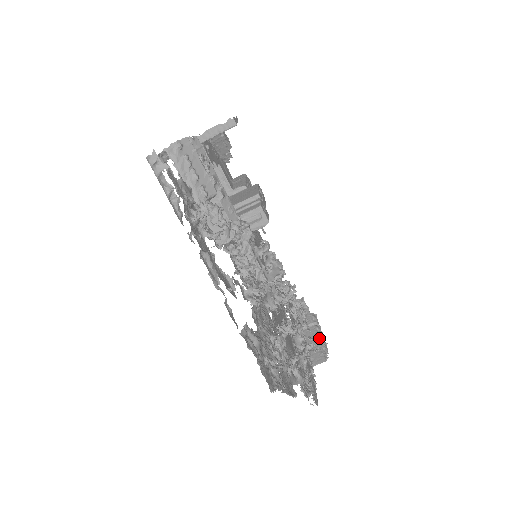
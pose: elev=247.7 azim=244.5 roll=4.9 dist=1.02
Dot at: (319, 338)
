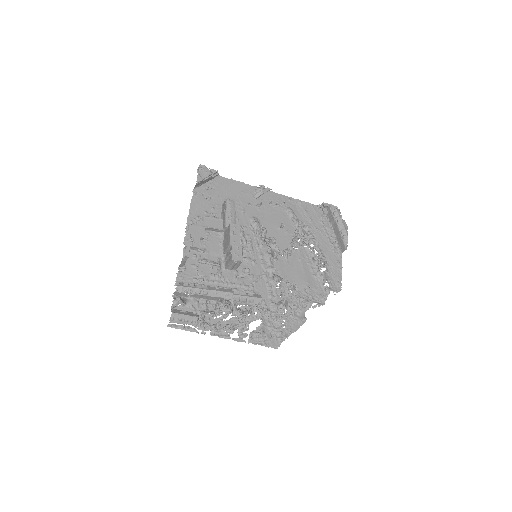
Dot at: (340, 231)
